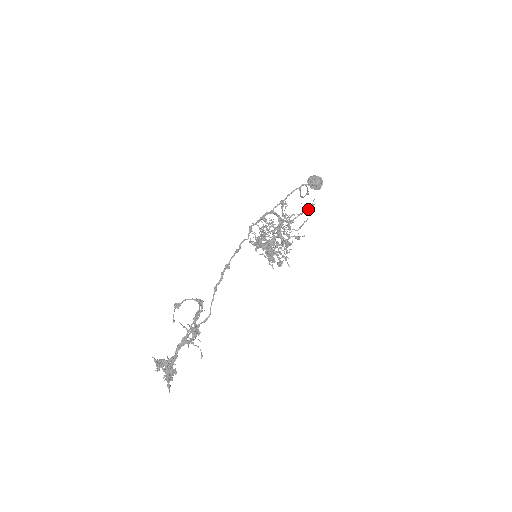
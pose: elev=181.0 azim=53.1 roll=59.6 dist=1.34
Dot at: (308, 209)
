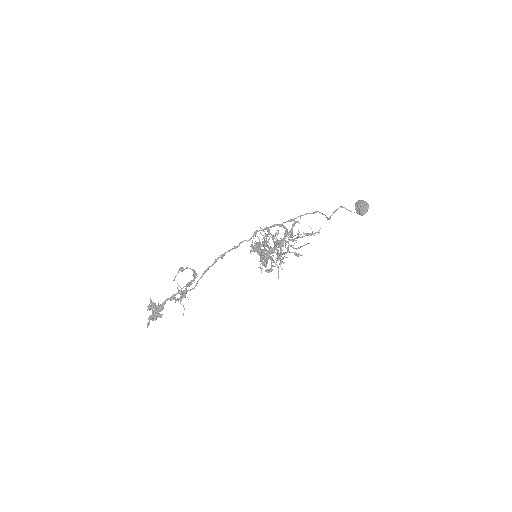
Dot at: (312, 234)
